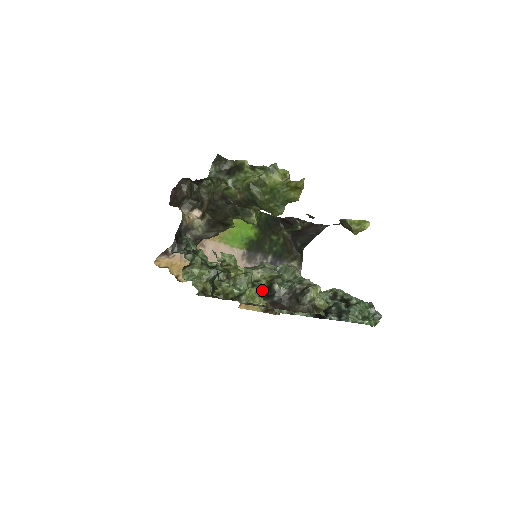
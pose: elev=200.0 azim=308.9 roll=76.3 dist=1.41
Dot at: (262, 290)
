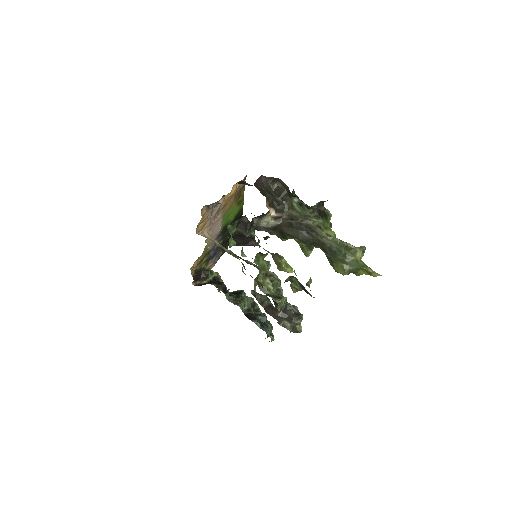
Dot at: occluded
